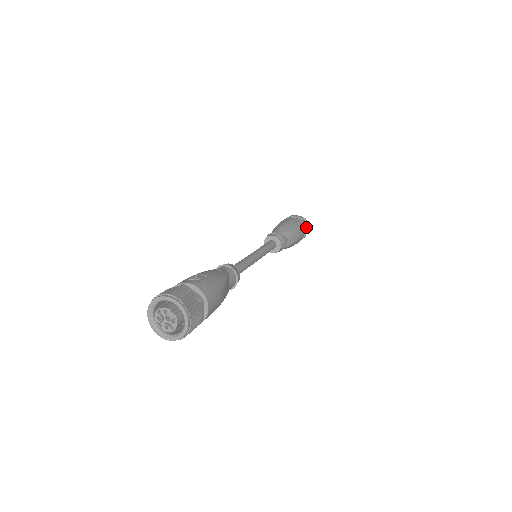
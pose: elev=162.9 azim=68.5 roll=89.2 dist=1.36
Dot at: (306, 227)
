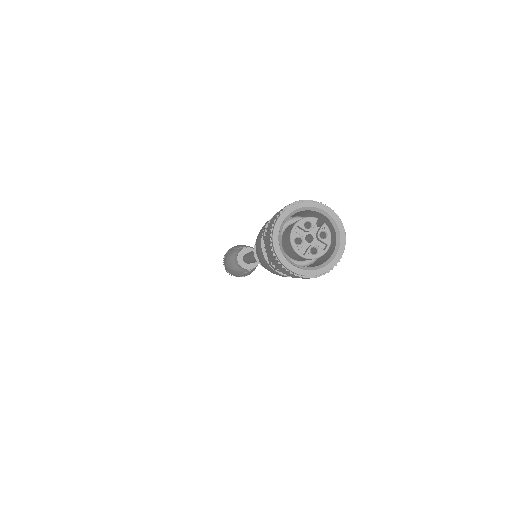
Dot at: occluded
